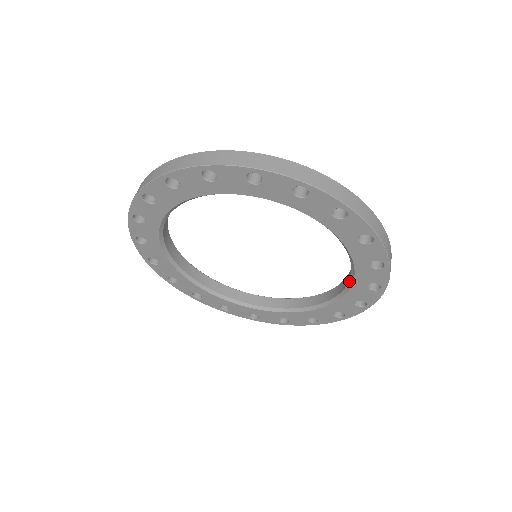
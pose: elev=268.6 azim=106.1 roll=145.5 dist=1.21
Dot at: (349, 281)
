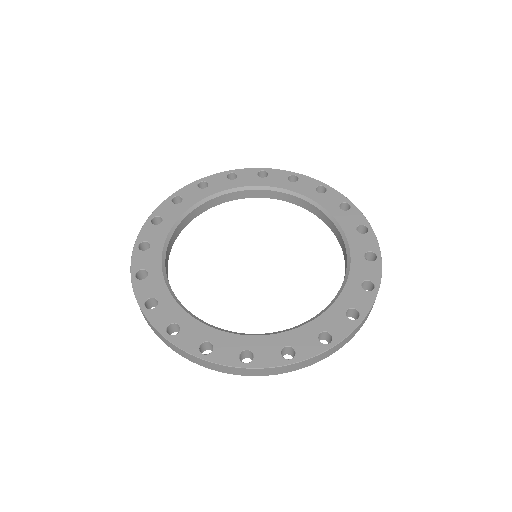
Dot at: (311, 204)
